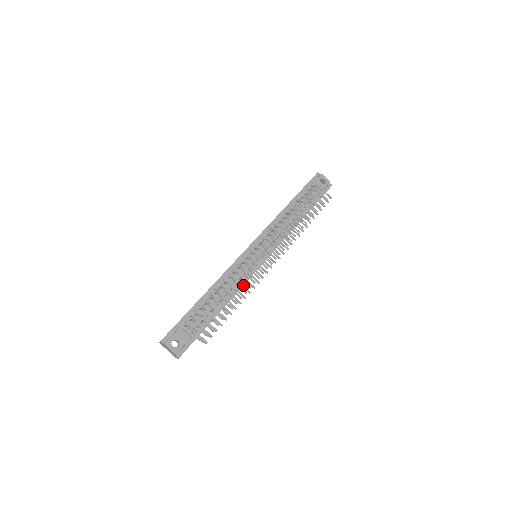
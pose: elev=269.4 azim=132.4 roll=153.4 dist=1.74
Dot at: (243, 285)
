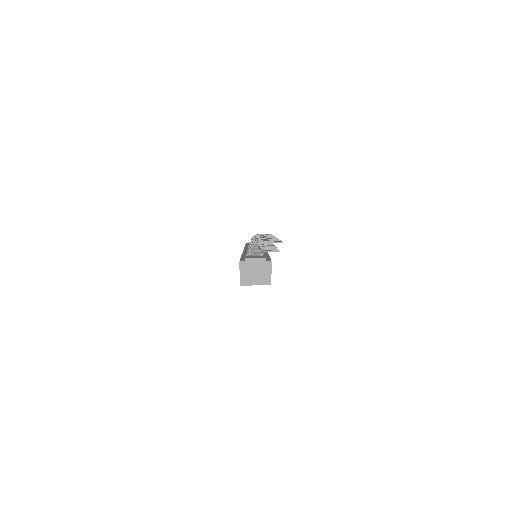
Dot at: occluded
